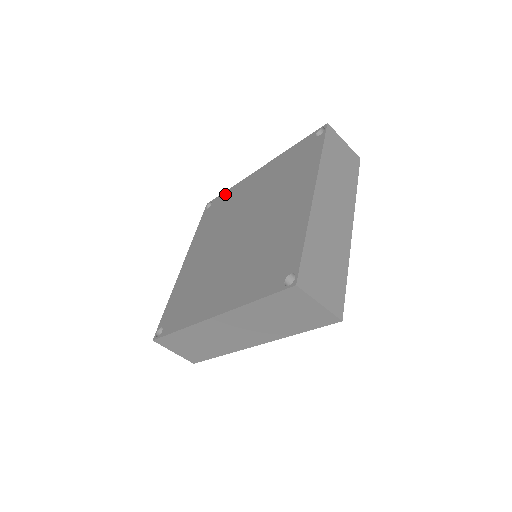
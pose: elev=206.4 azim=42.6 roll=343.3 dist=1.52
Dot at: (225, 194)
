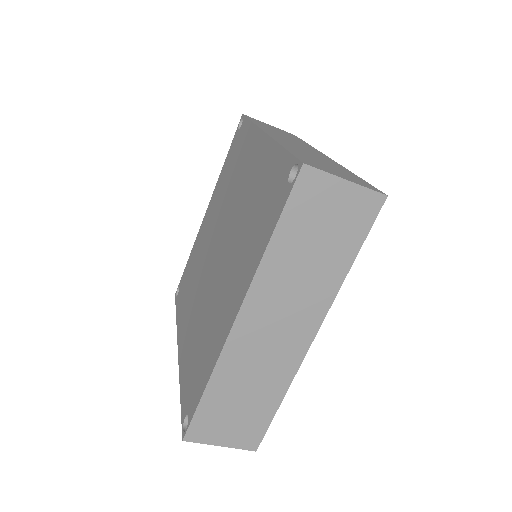
Dot at: (246, 128)
